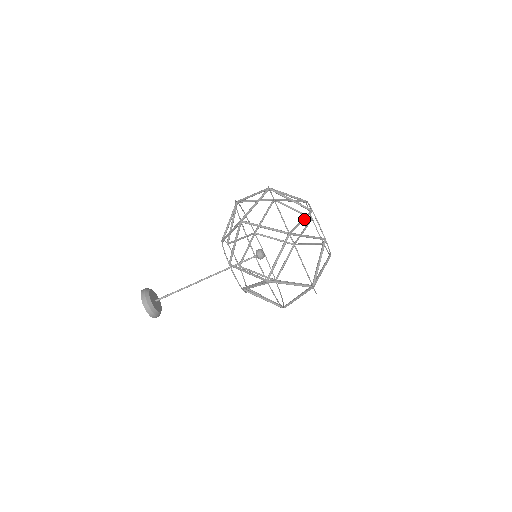
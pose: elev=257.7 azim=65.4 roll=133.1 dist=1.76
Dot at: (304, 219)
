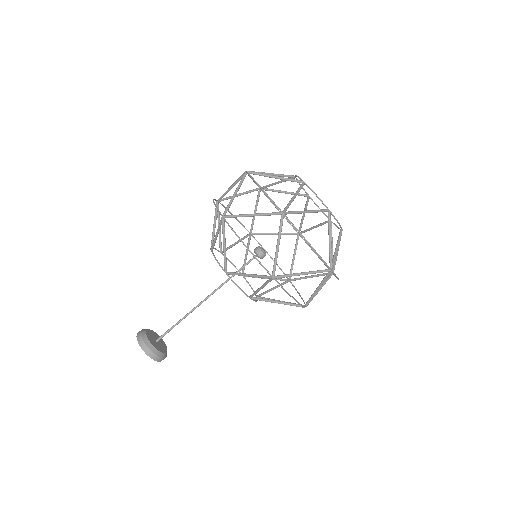
Dot at: (277, 174)
